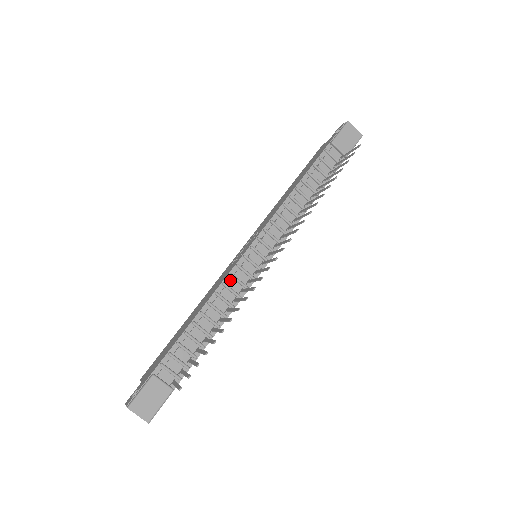
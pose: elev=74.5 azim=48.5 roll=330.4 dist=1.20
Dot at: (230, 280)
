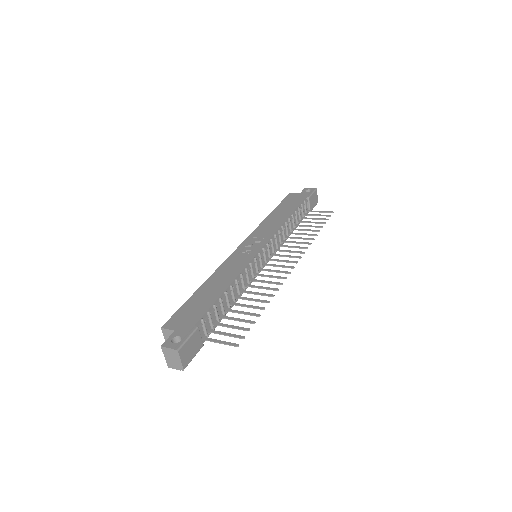
Dot at: (250, 268)
